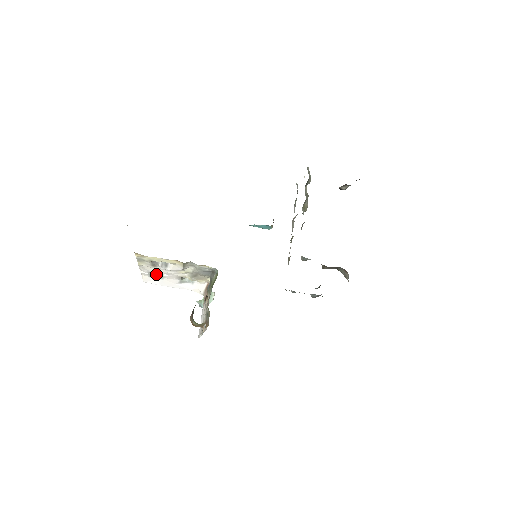
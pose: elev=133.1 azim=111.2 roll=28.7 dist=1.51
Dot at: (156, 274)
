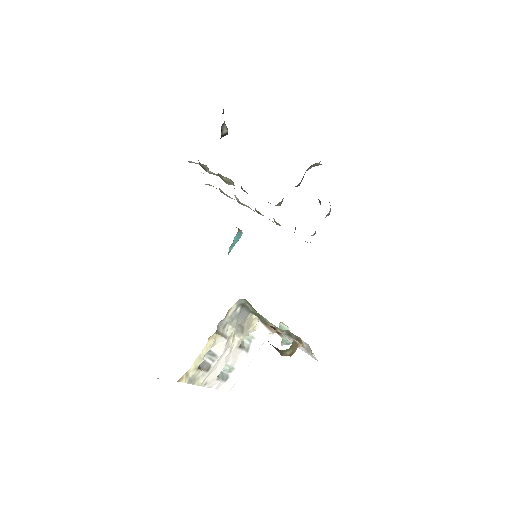
Dot at: (225, 373)
